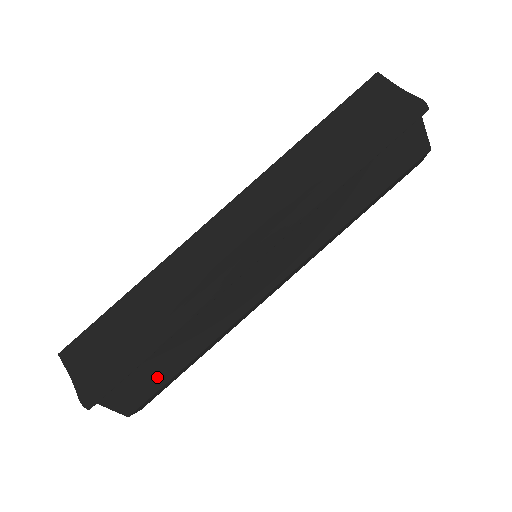
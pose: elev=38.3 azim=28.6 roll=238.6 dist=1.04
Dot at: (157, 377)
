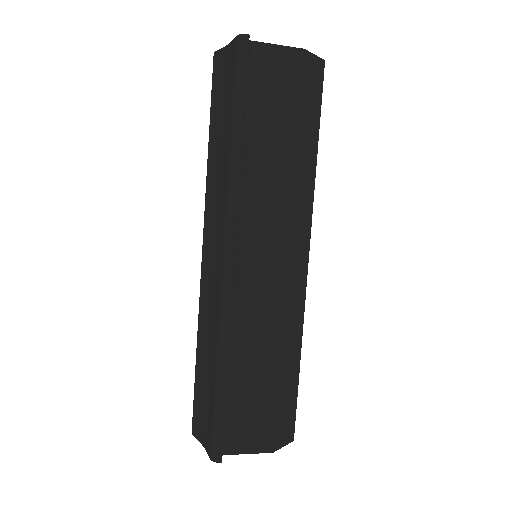
Dot at: (262, 405)
